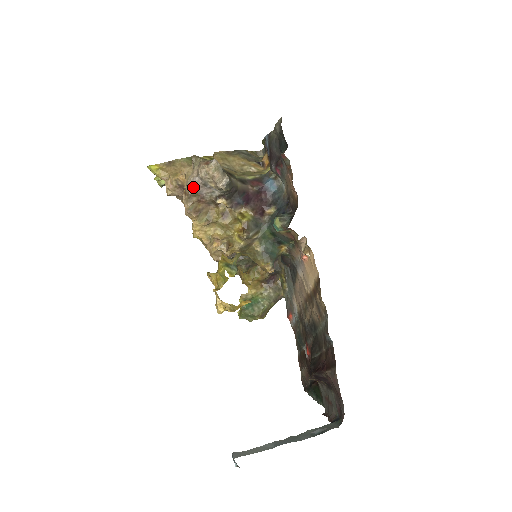
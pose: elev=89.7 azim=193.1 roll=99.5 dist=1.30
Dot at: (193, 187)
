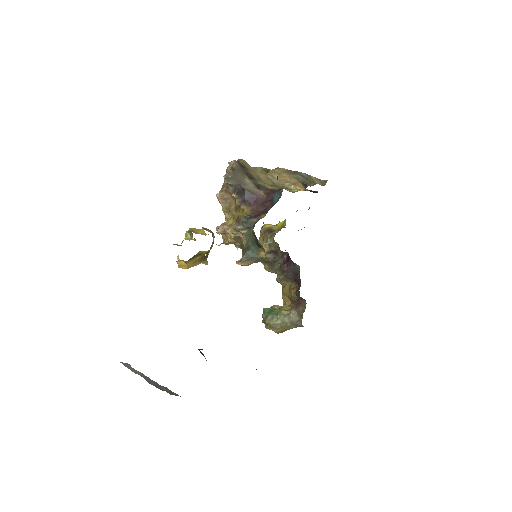
Dot at: occluded
